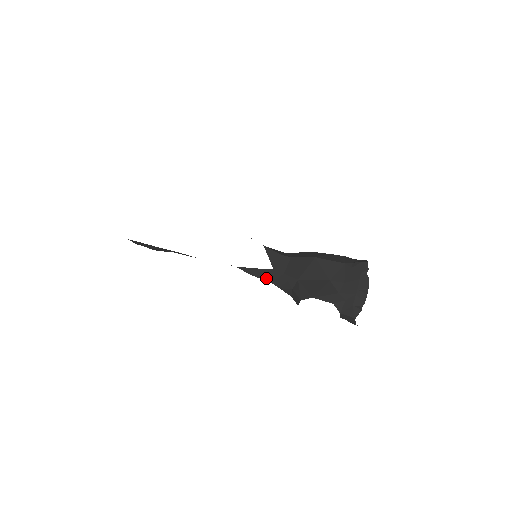
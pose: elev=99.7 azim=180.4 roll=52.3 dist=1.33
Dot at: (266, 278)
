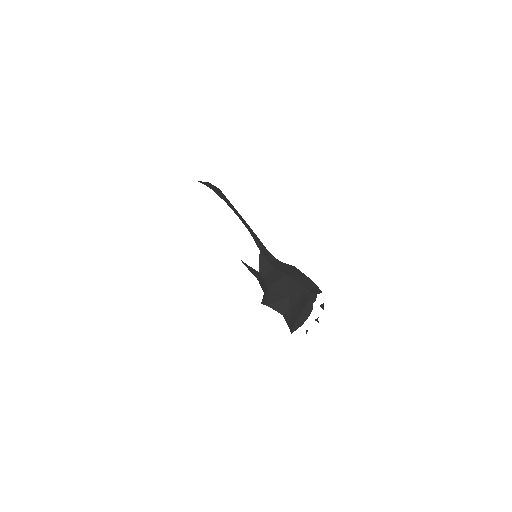
Dot at: (255, 276)
